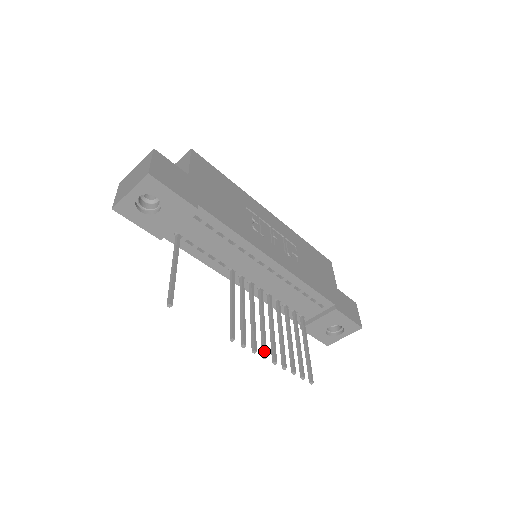
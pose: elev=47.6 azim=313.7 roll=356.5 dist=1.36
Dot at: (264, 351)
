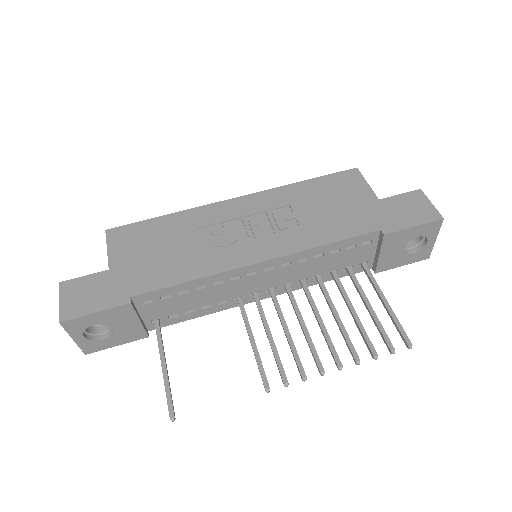
Dot at: (317, 367)
